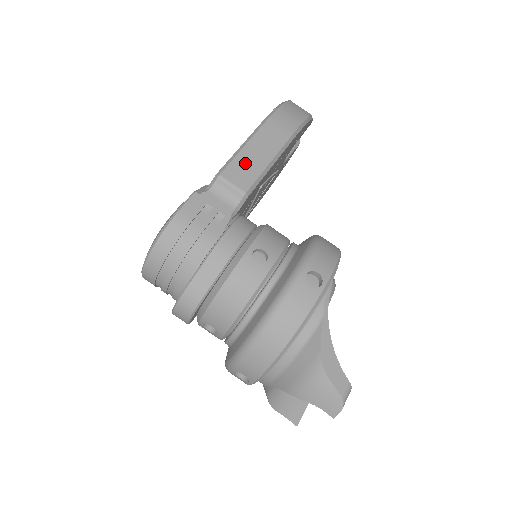
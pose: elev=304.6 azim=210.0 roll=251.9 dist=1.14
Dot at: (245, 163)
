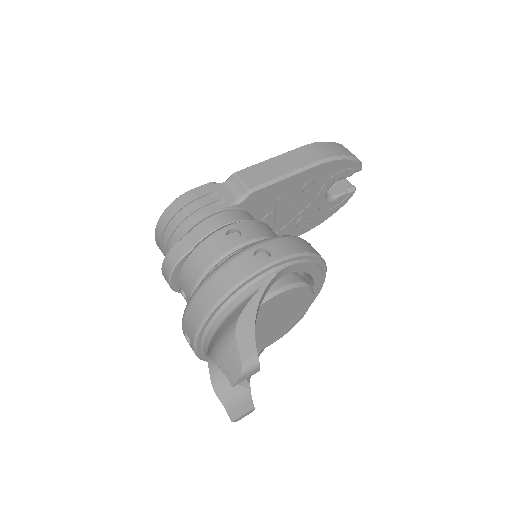
Dot at: (262, 170)
